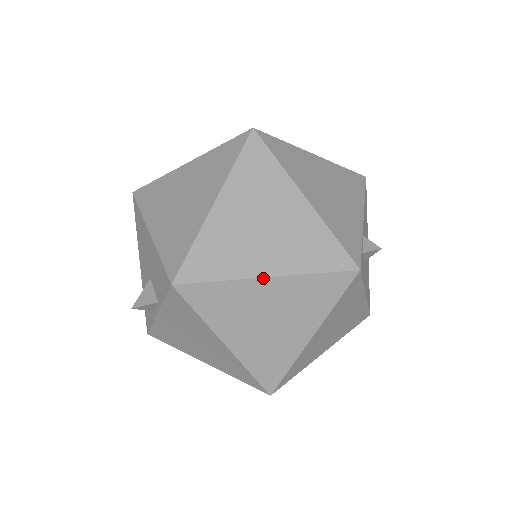
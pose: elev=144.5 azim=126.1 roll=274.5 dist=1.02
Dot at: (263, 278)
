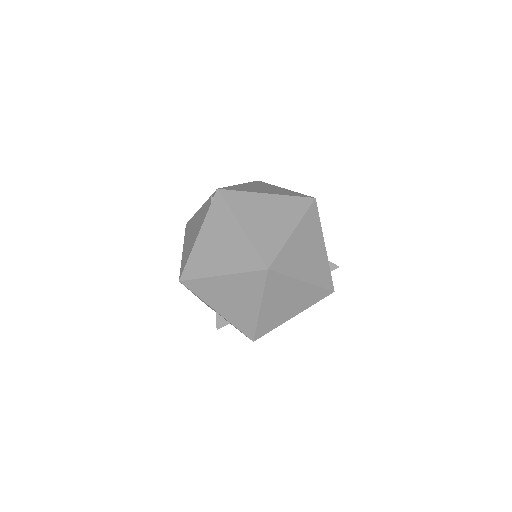
Dot at: occluded
